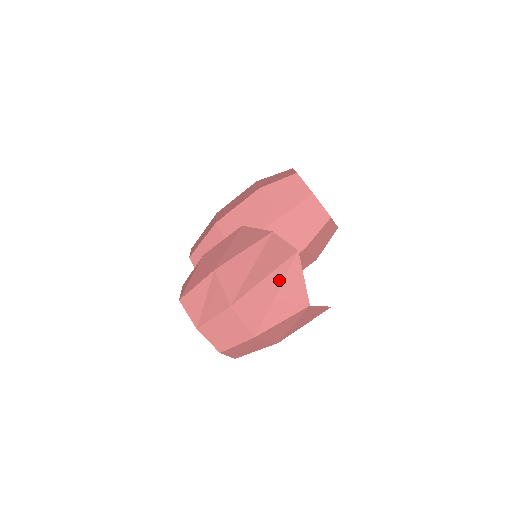
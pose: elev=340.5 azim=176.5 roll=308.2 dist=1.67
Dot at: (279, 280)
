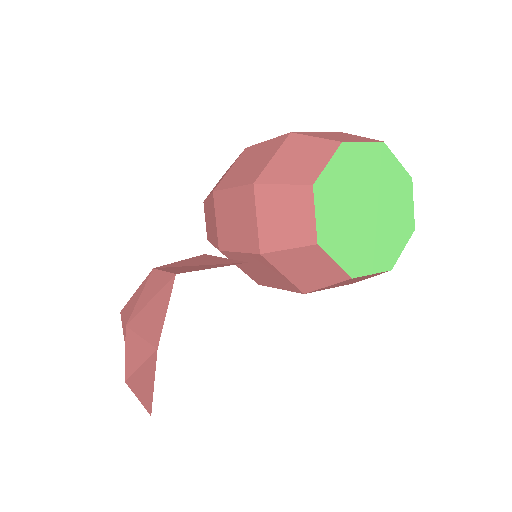
Dot at: occluded
